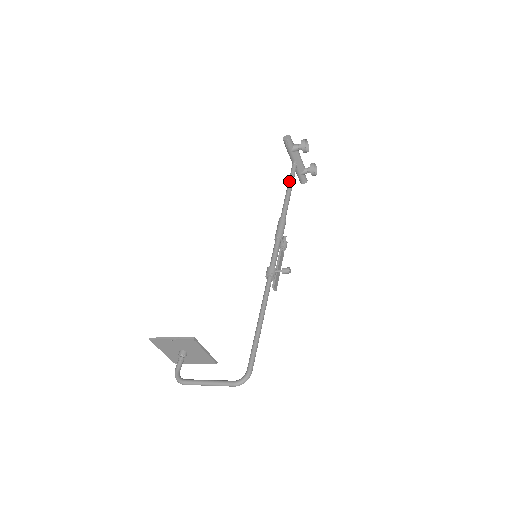
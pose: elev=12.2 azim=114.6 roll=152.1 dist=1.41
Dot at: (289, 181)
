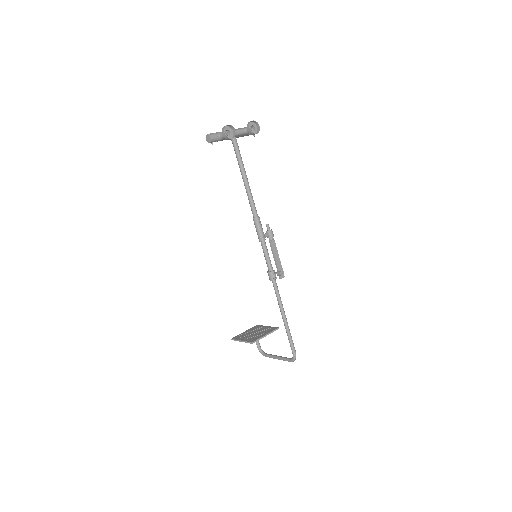
Dot at: occluded
